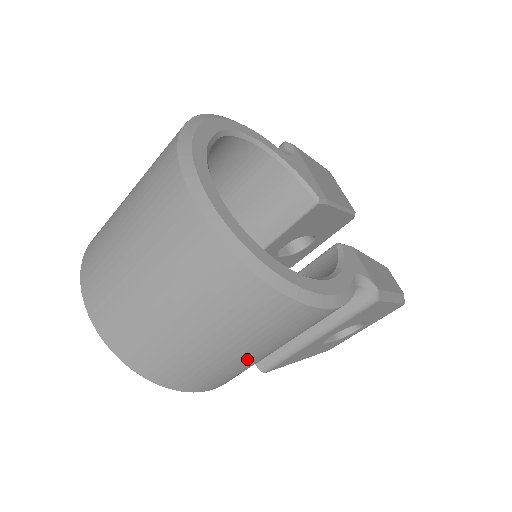
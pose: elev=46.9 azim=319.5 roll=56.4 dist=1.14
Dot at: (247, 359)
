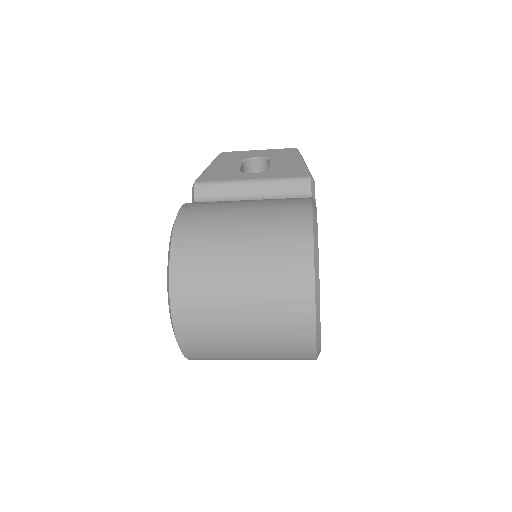
Dot at: occluded
